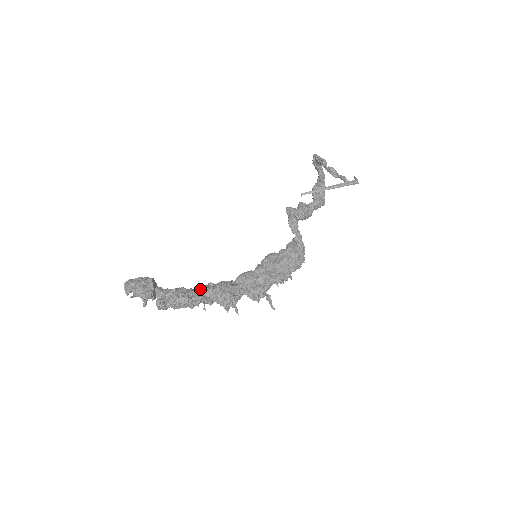
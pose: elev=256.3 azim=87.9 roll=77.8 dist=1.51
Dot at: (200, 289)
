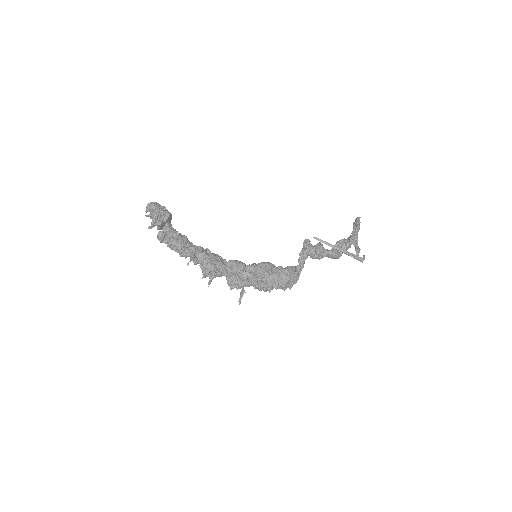
Dot at: (197, 247)
